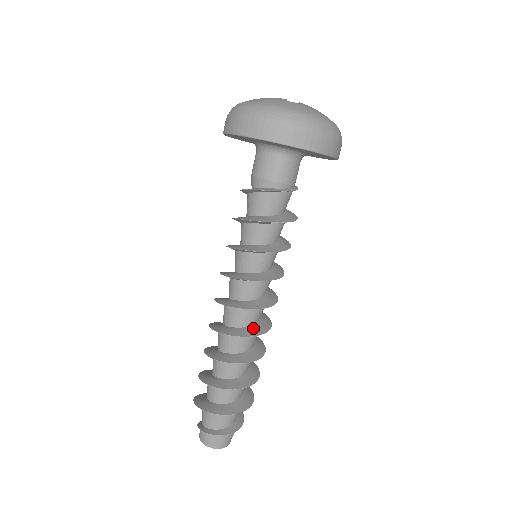
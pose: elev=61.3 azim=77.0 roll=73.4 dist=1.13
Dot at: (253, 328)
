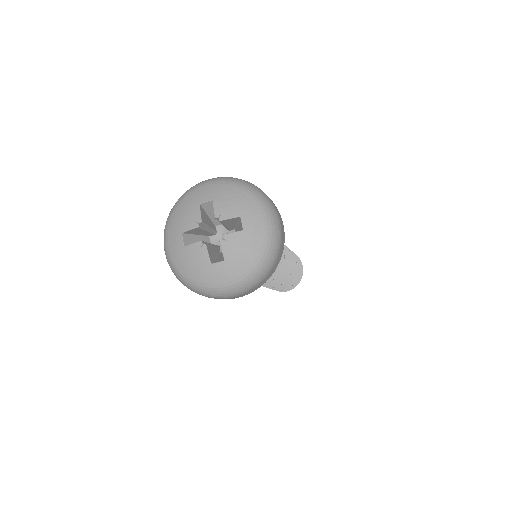
Dot at: occluded
